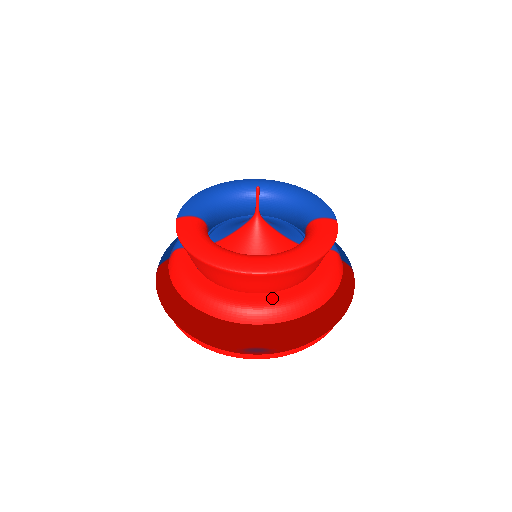
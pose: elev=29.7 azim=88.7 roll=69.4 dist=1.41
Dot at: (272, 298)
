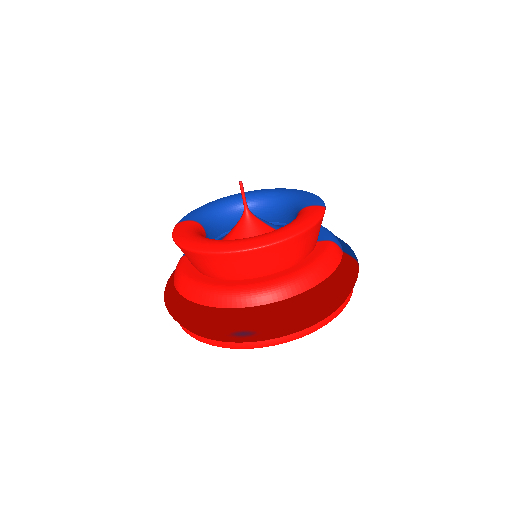
Dot at: (257, 281)
